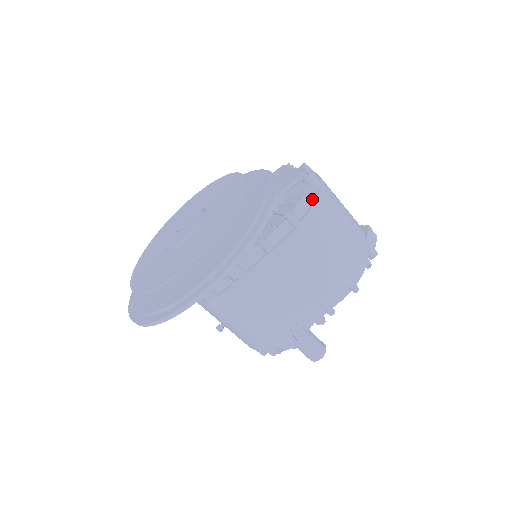
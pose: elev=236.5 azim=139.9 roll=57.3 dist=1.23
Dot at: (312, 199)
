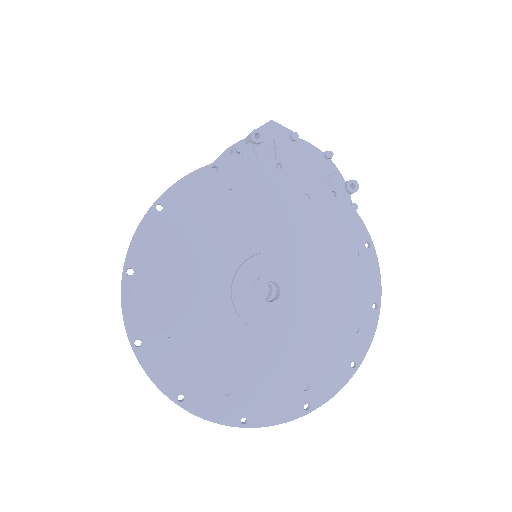
Dot at: occluded
